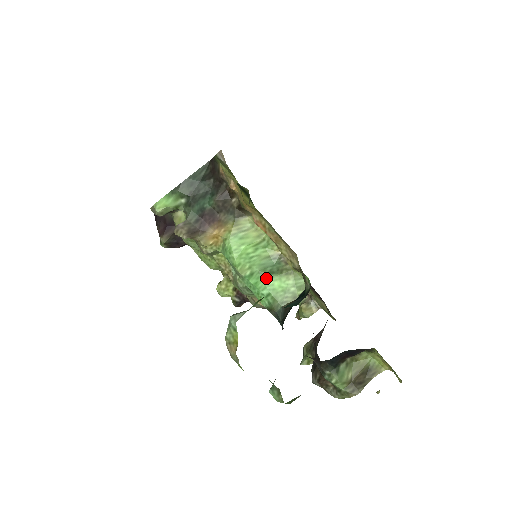
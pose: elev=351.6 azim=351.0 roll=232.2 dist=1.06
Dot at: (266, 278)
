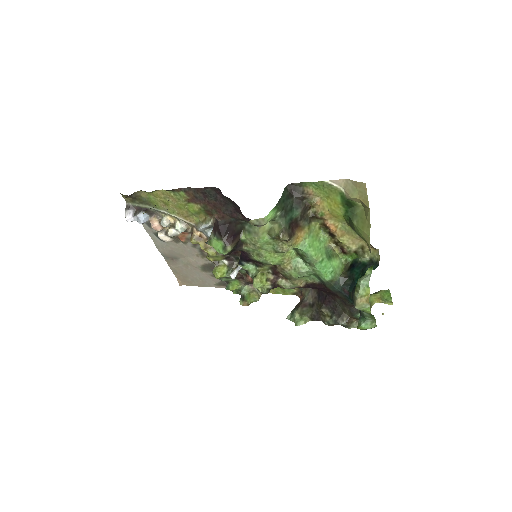
Dot at: (330, 261)
